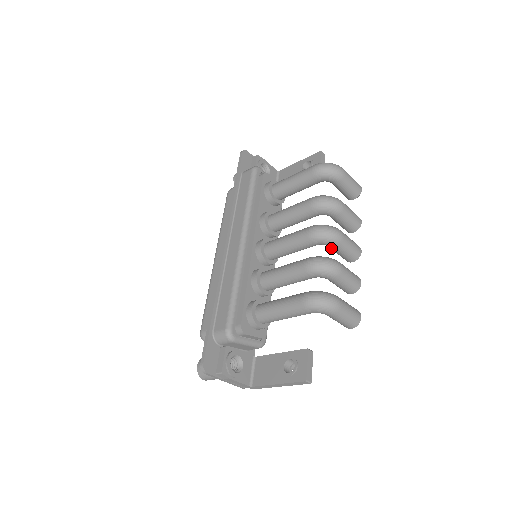
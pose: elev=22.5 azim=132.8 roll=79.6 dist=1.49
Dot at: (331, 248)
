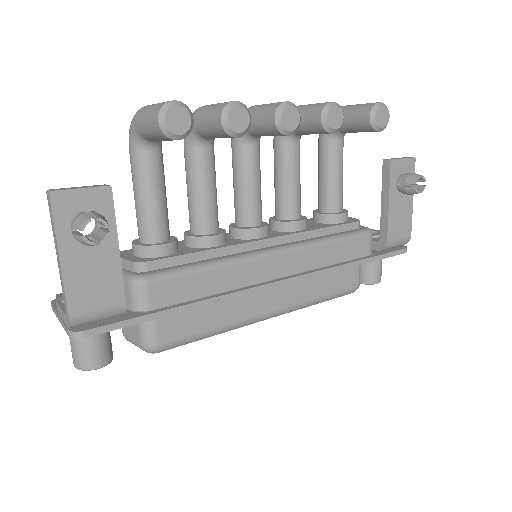
Dot at: (249, 130)
